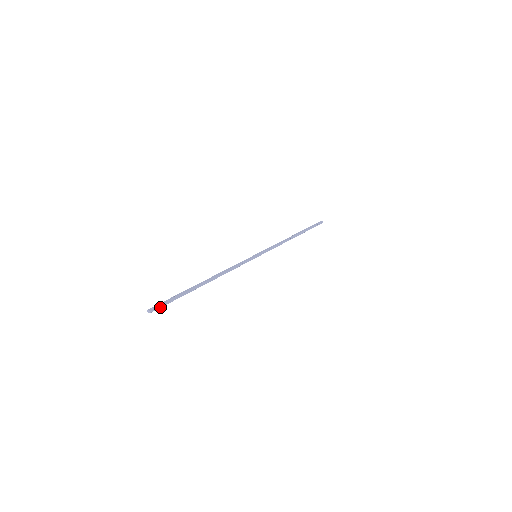
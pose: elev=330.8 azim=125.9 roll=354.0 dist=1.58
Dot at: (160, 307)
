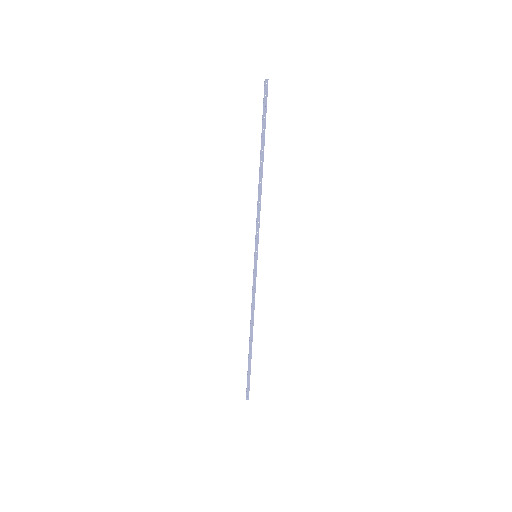
Dot at: (267, 94)
